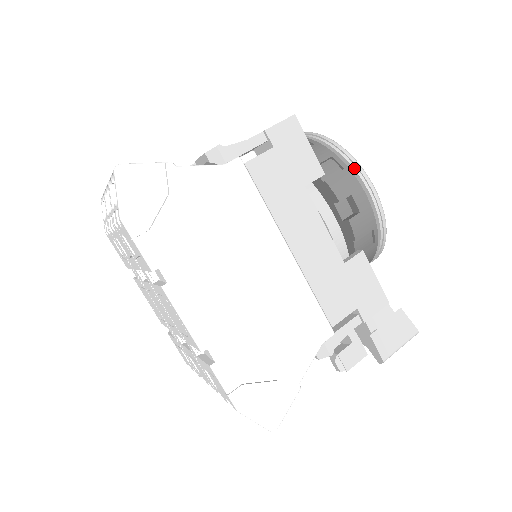
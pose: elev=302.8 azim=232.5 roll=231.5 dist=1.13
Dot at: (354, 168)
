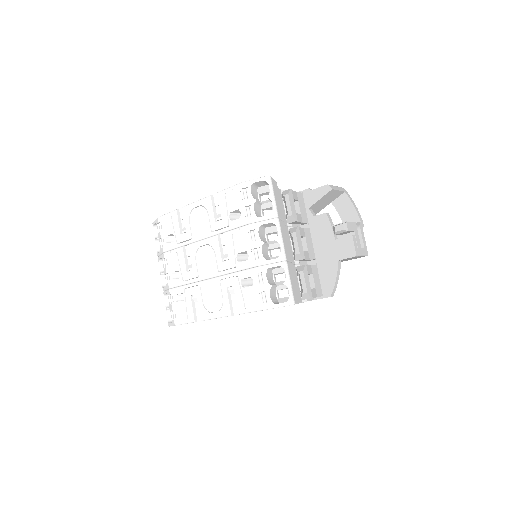
Dot at: occluded
